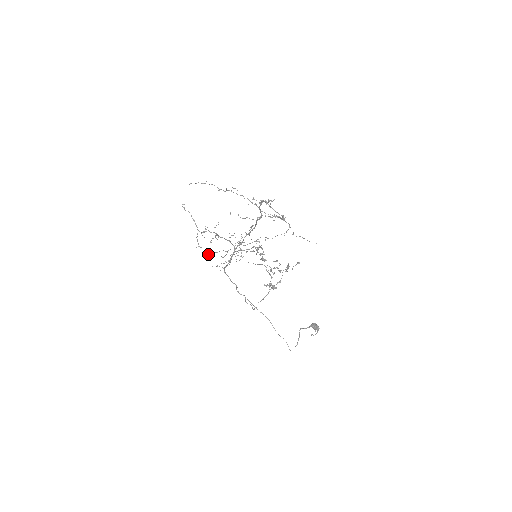
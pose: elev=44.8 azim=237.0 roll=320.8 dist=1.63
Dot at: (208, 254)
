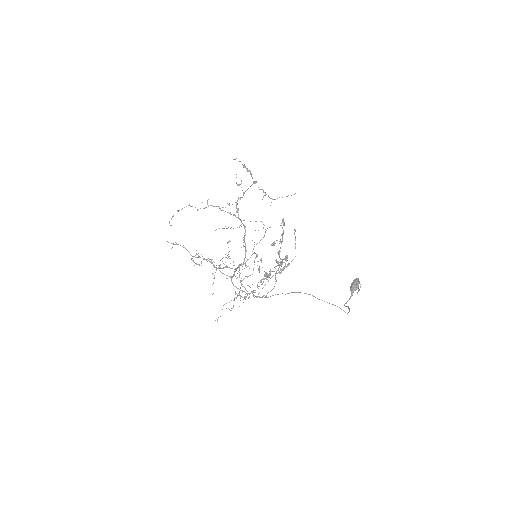
Dot at: occluded
